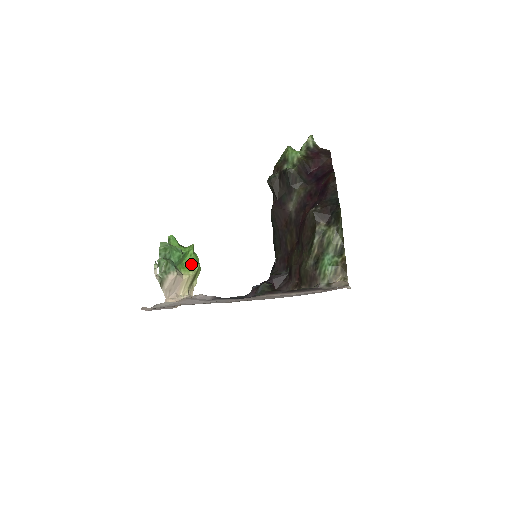
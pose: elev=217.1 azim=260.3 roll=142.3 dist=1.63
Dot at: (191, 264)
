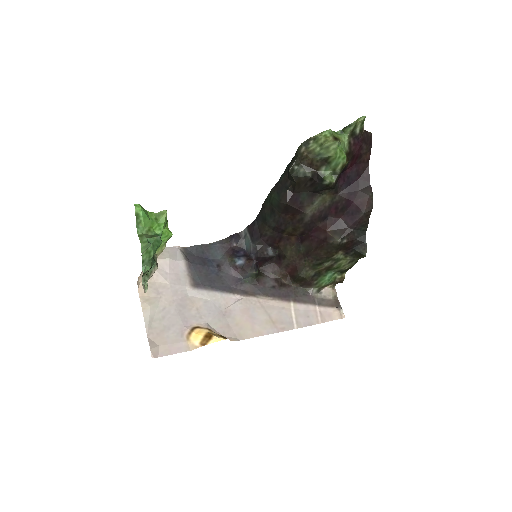
Dot at: (163, 236)
